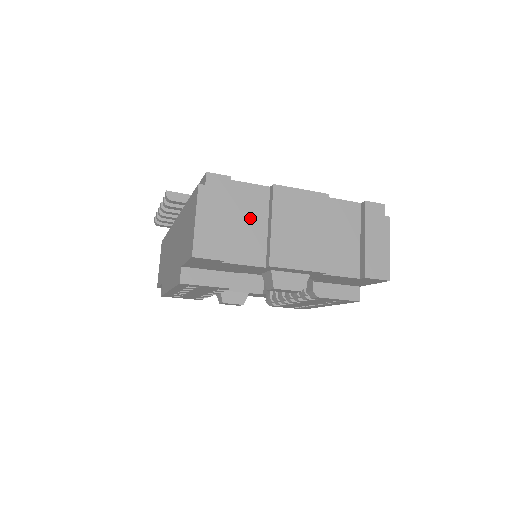
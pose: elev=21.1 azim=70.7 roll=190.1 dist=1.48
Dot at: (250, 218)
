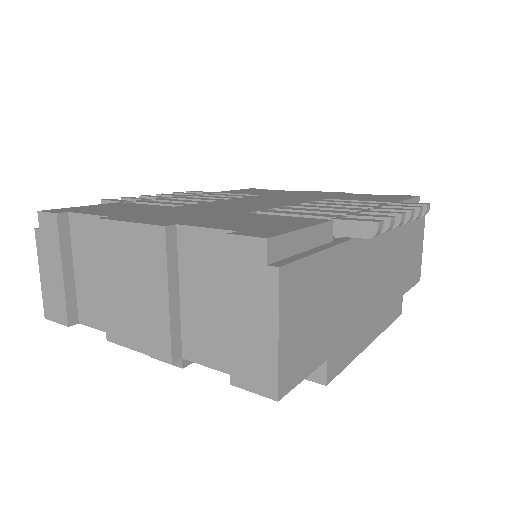
Dot at: (94, 266)
